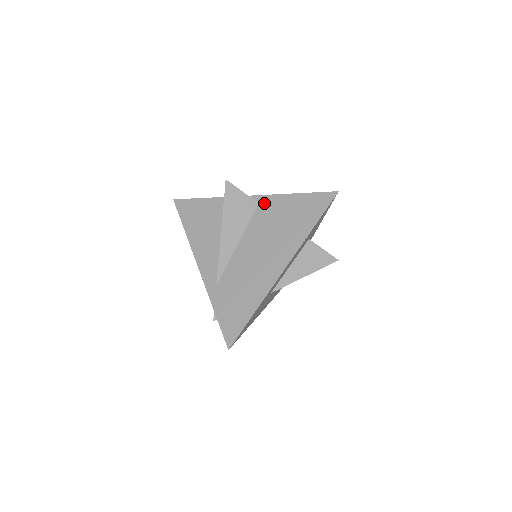
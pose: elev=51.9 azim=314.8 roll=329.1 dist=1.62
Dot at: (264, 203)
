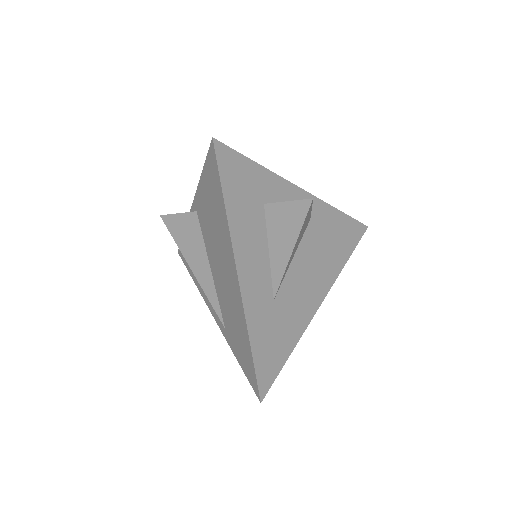
Dot at: (198, 208)
